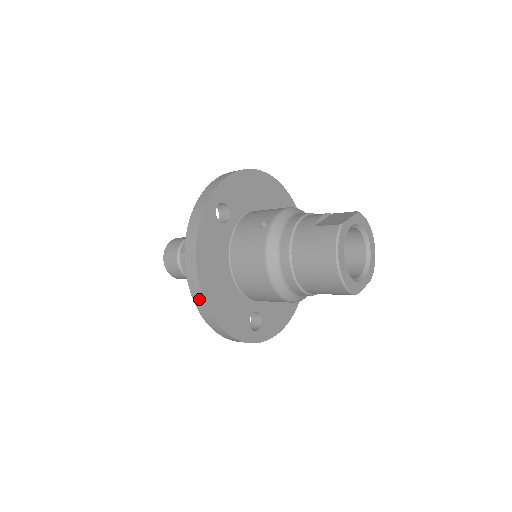
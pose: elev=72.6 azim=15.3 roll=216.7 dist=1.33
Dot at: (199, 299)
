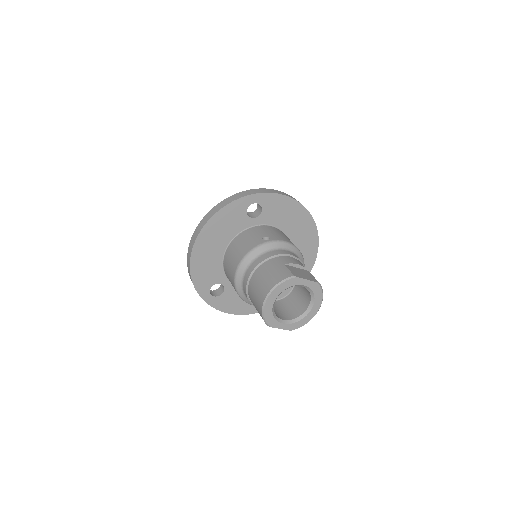
Dot at: (193, 242)
